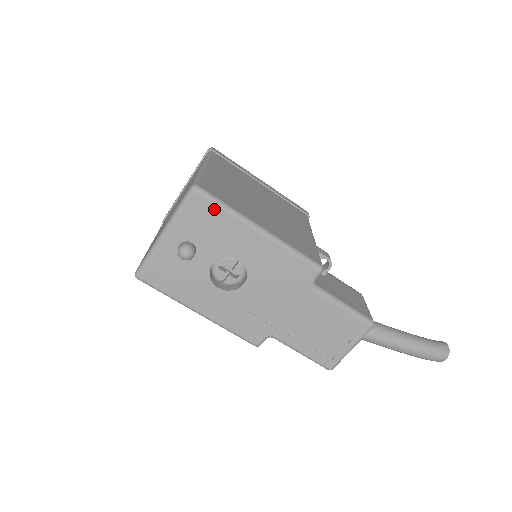
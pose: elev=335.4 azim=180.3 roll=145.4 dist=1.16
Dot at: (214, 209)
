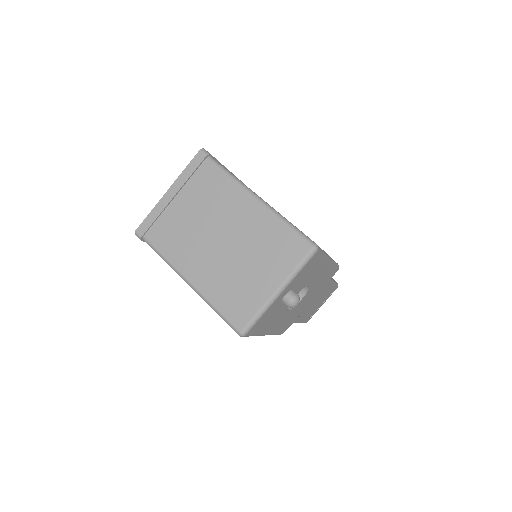
Dot at: (319, 259)
